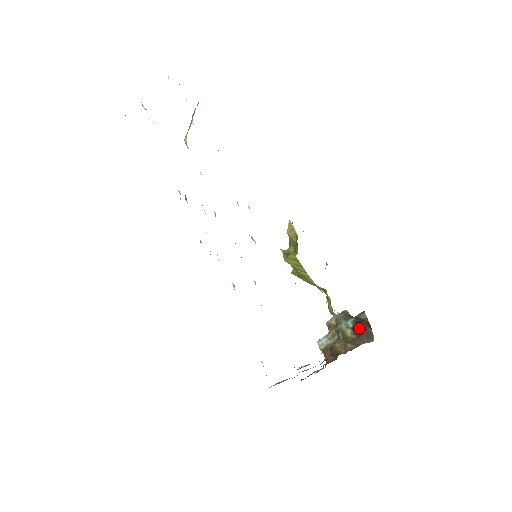
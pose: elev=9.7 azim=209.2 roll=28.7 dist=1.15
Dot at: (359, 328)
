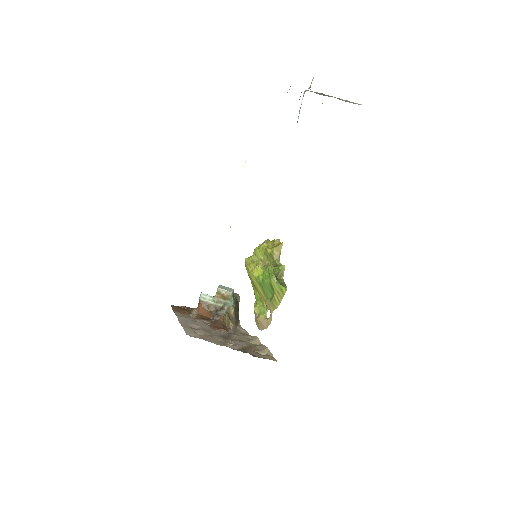
Dot at: (236, 310)
